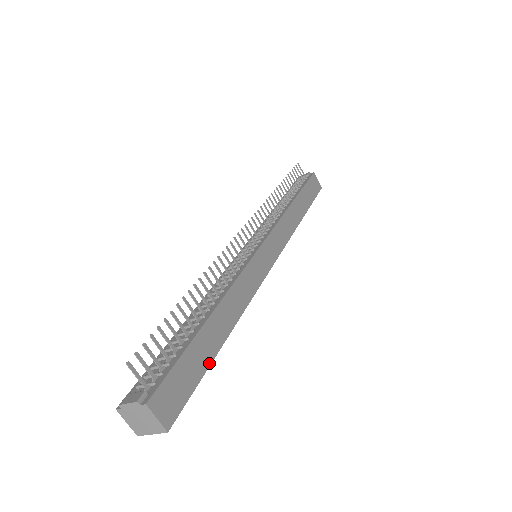
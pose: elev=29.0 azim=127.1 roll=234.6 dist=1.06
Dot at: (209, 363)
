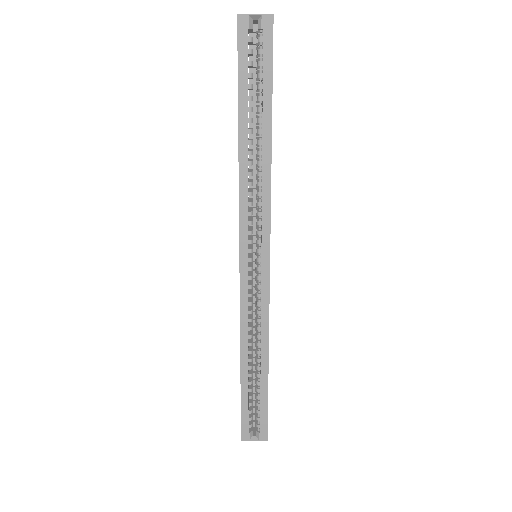
Dot at: occluded
